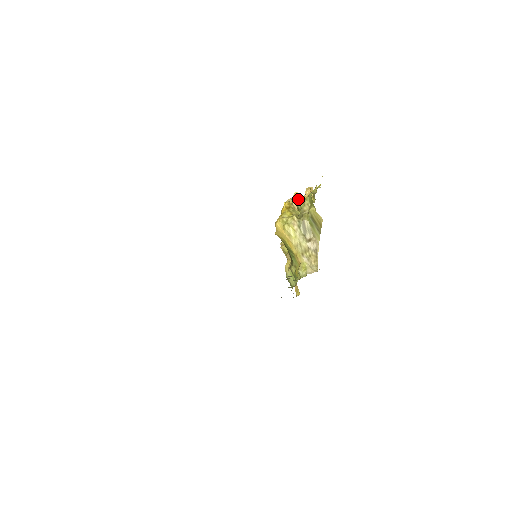
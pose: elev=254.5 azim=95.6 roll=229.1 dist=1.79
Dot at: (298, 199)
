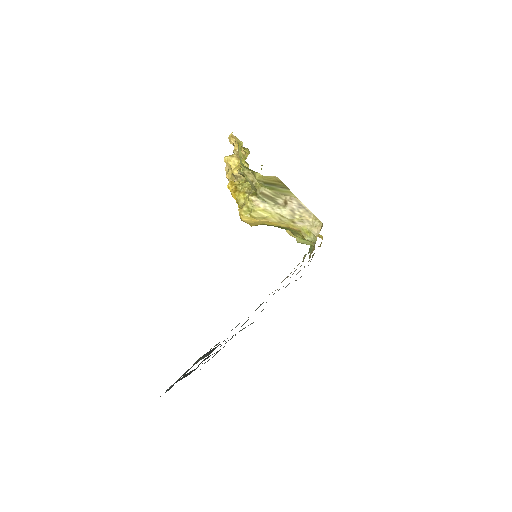
Dot at: (233, 163)
